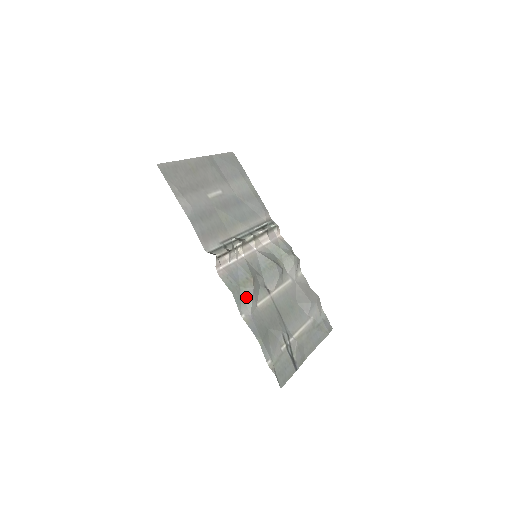
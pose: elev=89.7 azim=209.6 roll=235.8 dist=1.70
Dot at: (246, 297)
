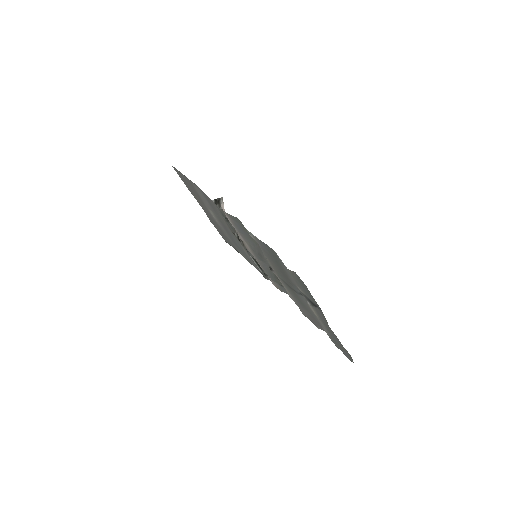
Dot at: occluded
